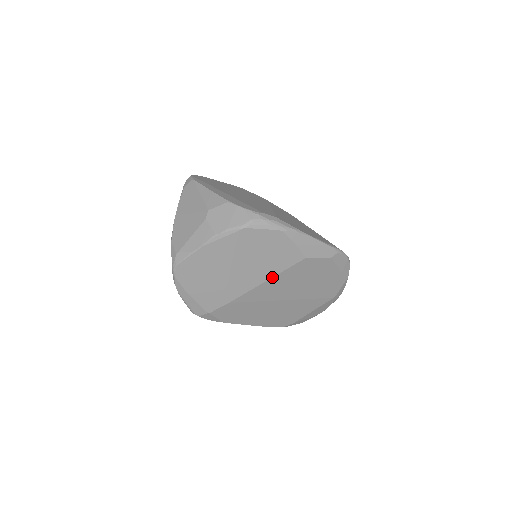
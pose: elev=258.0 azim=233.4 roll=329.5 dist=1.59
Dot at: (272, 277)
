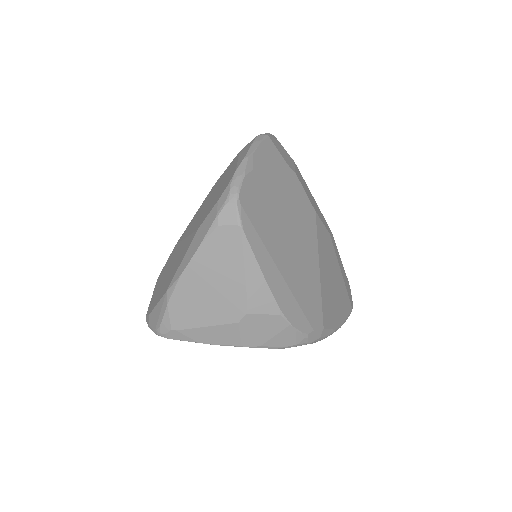
Dot at: occluded
